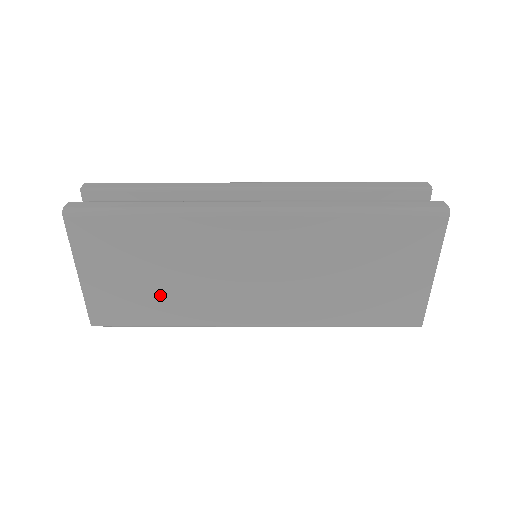
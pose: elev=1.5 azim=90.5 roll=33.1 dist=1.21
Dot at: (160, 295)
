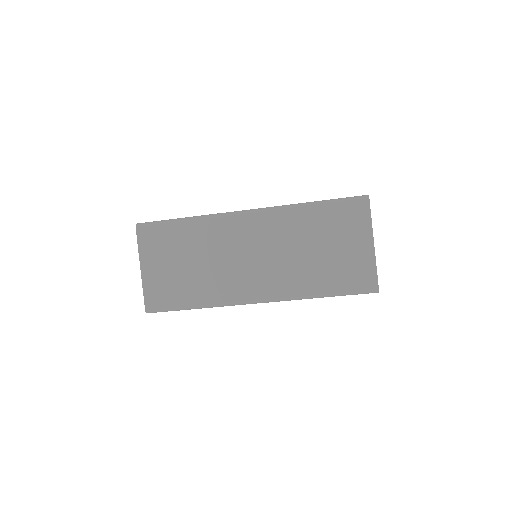
Dot at: (191, 280)
